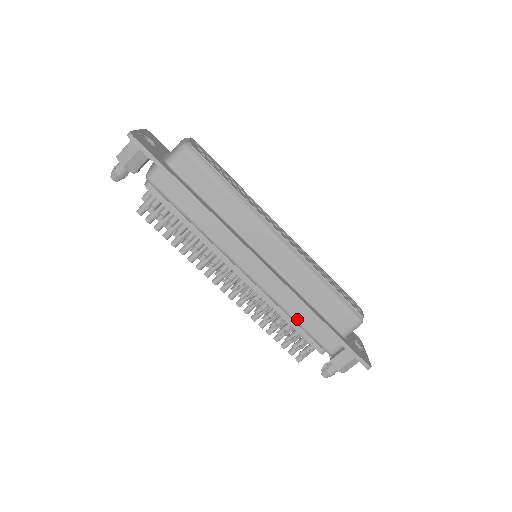
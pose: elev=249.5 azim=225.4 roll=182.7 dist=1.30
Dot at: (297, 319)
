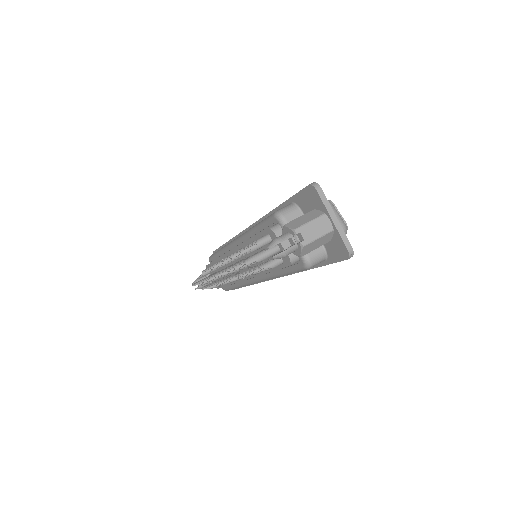
Dot at: occluded
